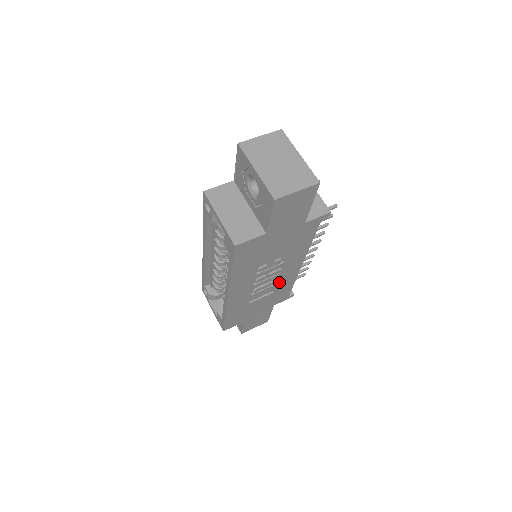
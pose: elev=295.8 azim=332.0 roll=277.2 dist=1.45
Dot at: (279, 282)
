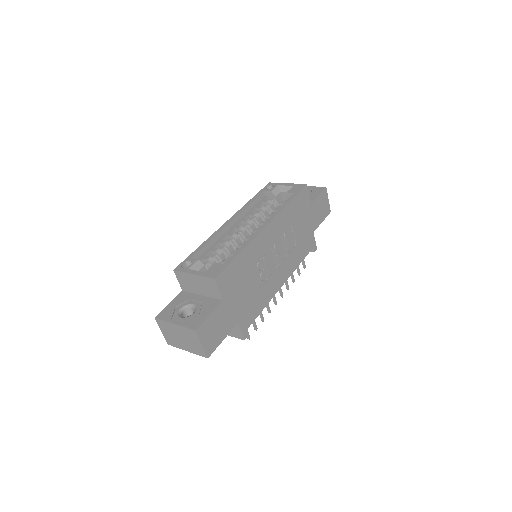
Dot at: (269, 281)
